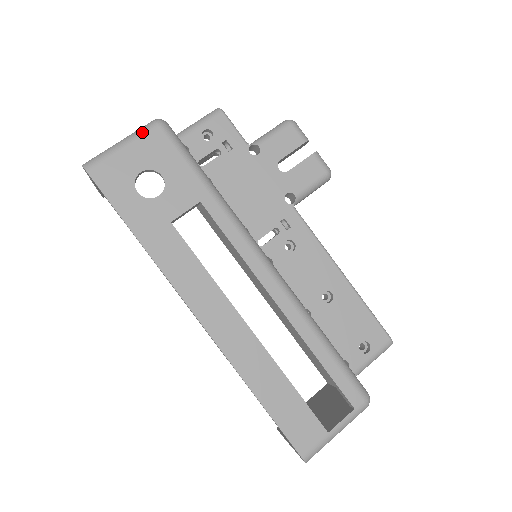
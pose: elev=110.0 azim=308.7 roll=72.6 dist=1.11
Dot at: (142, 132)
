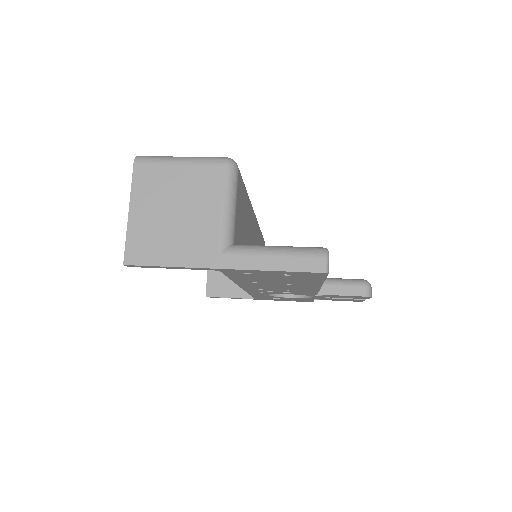
Dot at: occluded
